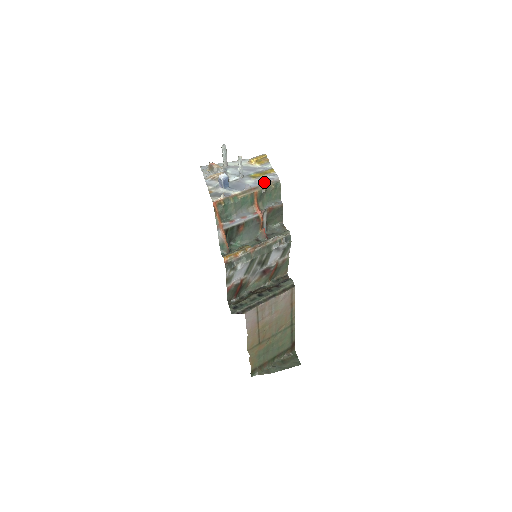
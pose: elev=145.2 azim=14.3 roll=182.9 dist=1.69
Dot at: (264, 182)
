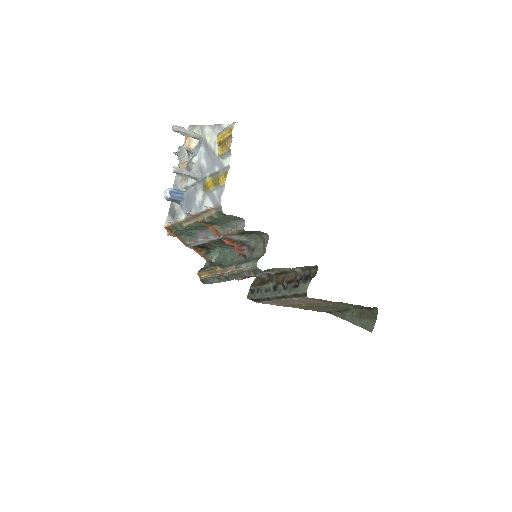
Dot at: (206, 207)
